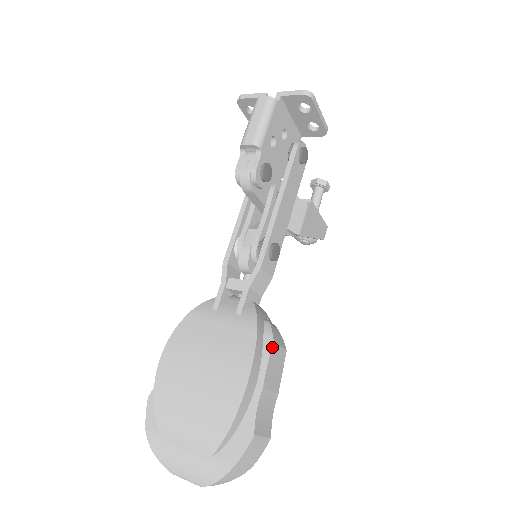
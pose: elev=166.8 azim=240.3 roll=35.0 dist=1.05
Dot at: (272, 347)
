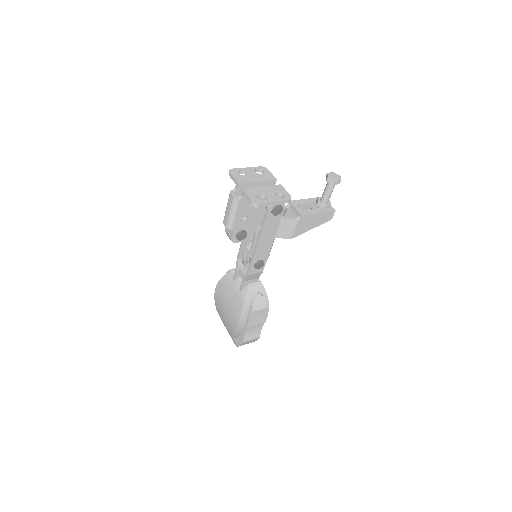
Dot at: (251, 314)
